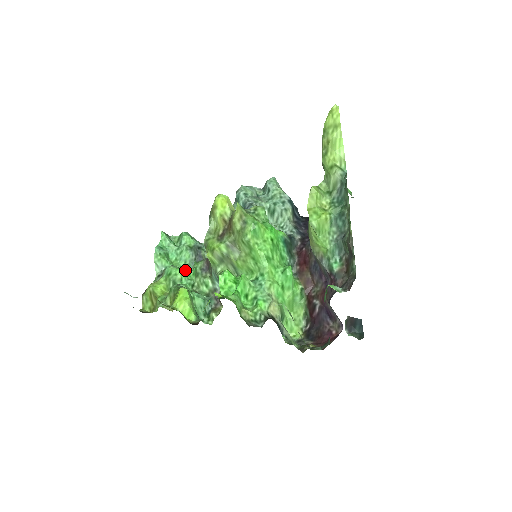
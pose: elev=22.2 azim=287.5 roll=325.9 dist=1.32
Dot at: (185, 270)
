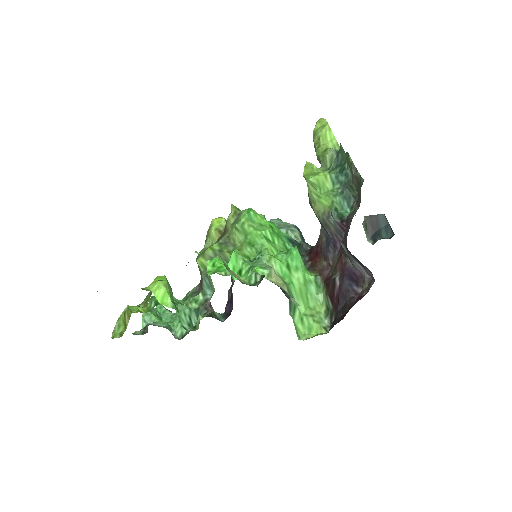
Dot at: (173, 296)
